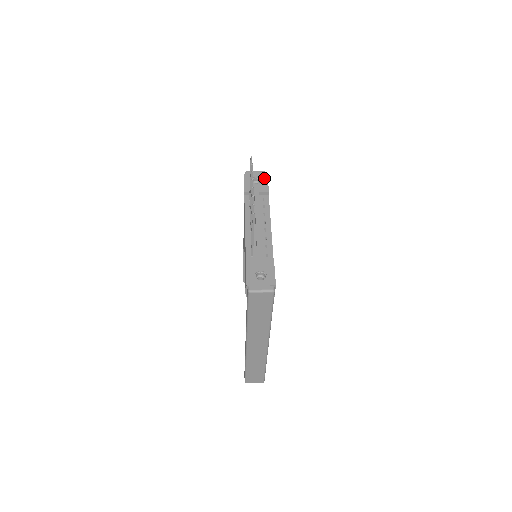
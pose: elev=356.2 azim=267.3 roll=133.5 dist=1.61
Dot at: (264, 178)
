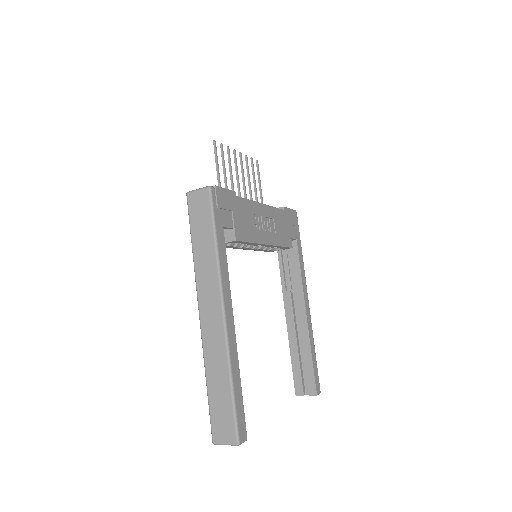
Dot at: occluded
